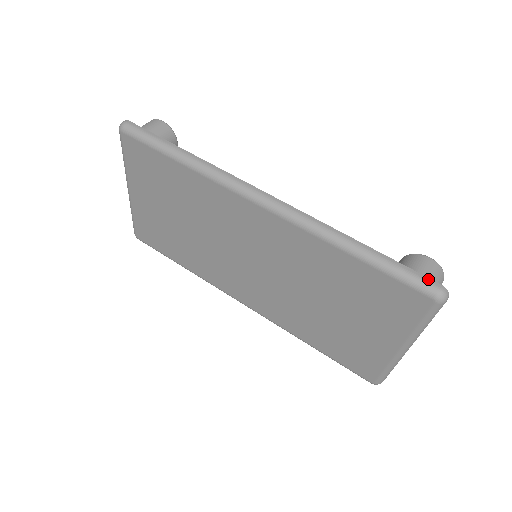
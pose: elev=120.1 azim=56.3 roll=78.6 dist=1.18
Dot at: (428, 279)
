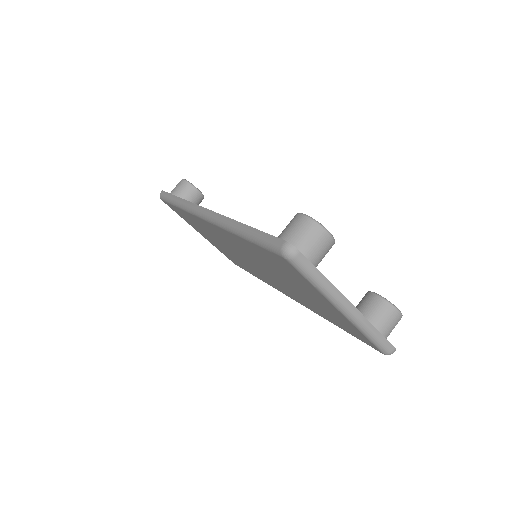
Dot at: (277, 239)
